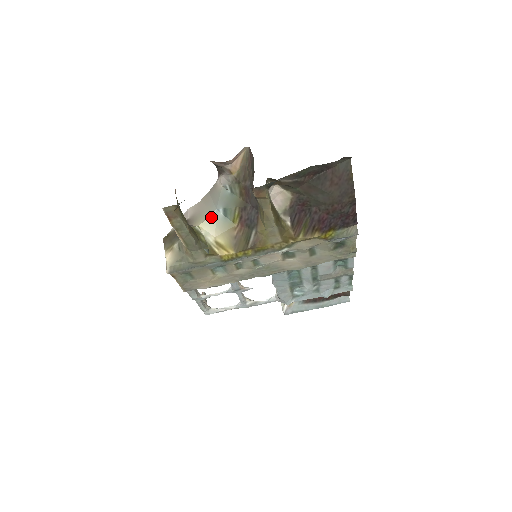
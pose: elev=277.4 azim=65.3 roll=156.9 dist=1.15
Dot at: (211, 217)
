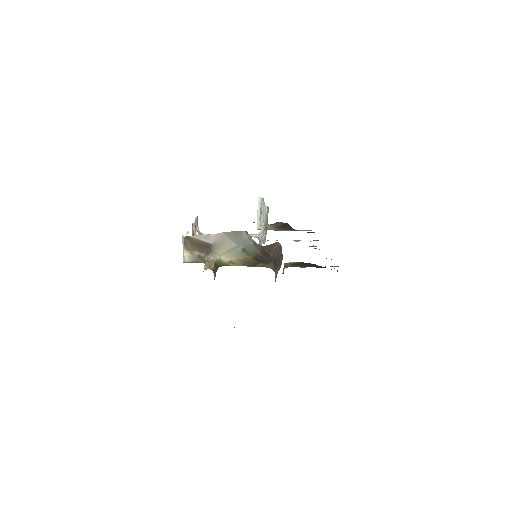
Dot at: (231, 249)
